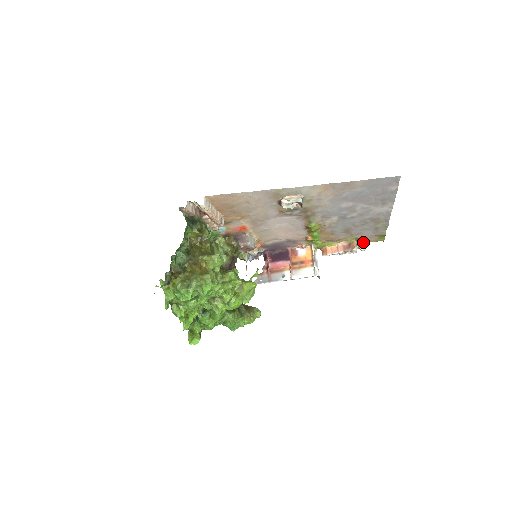
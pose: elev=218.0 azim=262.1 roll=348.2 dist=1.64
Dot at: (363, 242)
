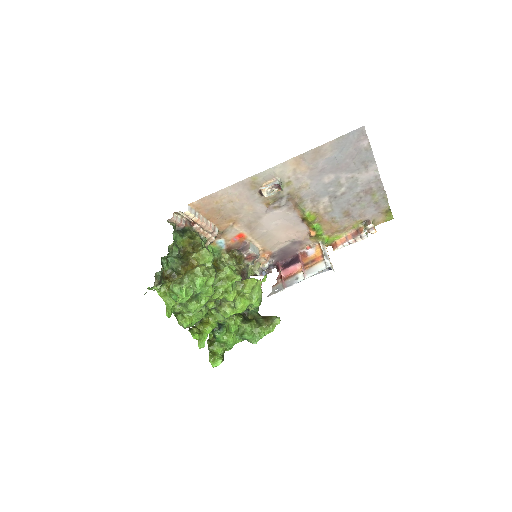
Dot at: (370, 223)
